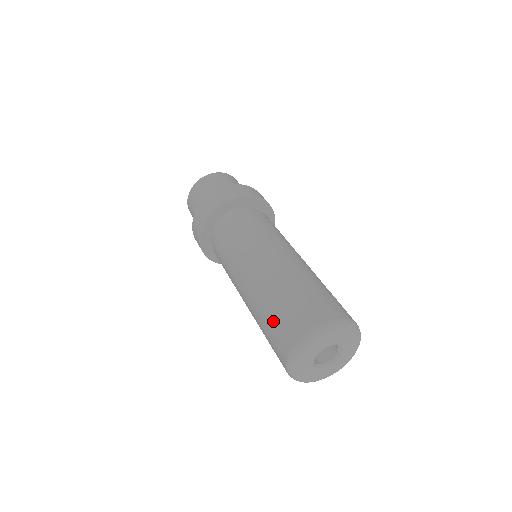
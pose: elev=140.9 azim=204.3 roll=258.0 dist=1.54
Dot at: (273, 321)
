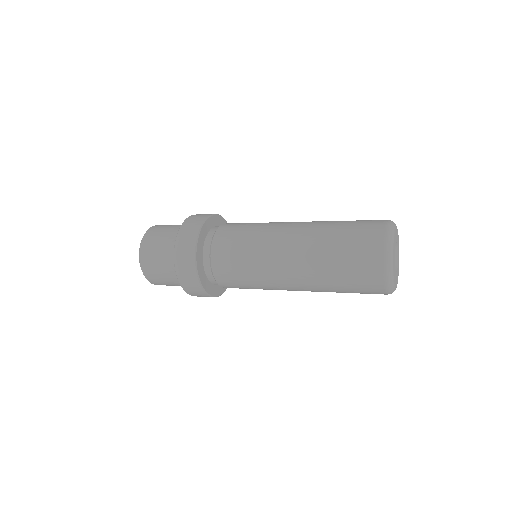
Dot at: (348, 231)
